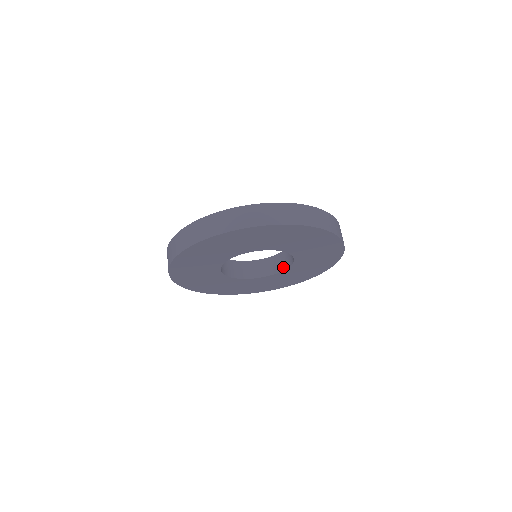
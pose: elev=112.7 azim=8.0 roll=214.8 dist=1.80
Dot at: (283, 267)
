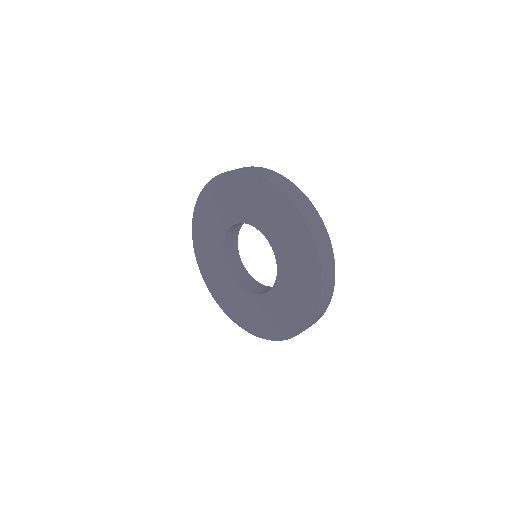
Dot at: occluded
